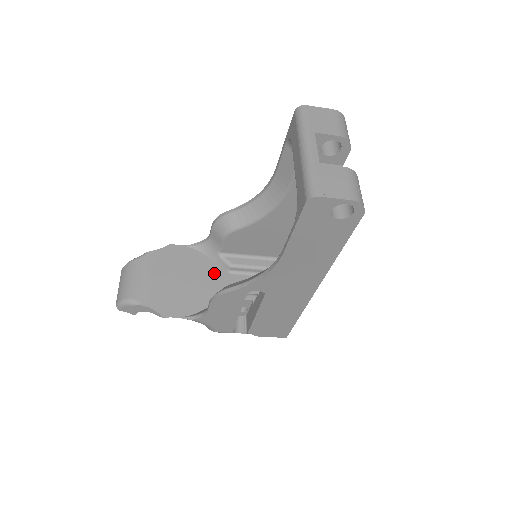
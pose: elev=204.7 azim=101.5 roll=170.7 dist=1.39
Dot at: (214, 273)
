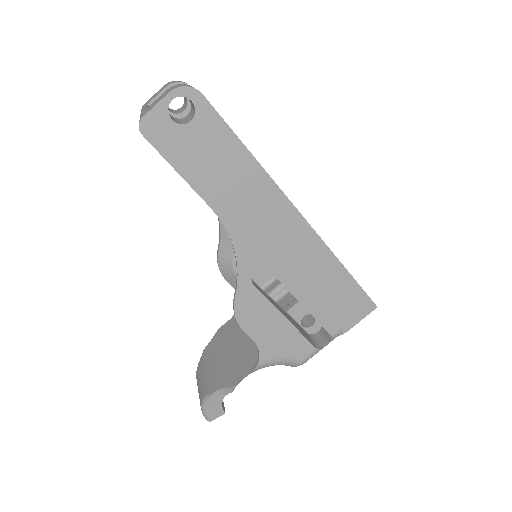
Dot at: occluded
